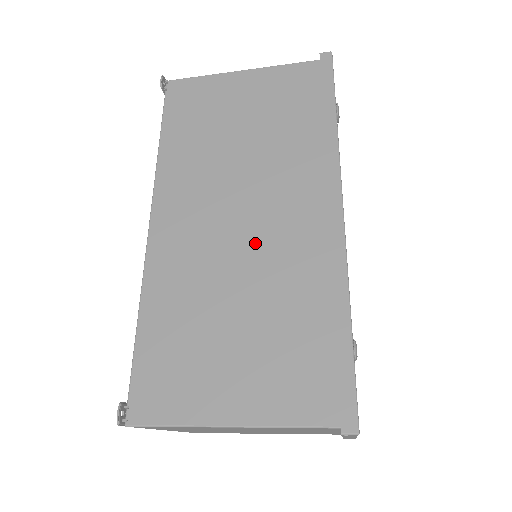
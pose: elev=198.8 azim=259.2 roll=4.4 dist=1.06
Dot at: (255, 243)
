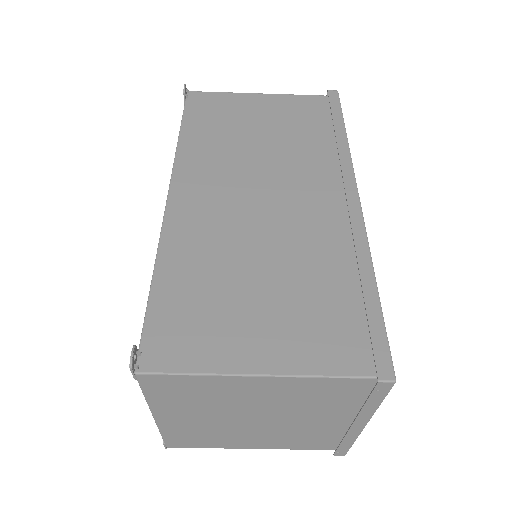
Dot at: (277, 218)
